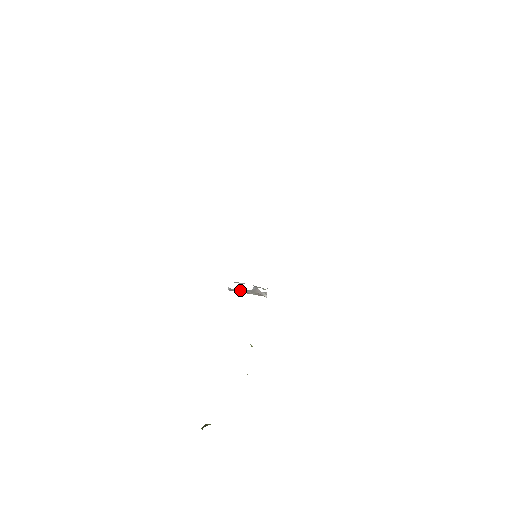
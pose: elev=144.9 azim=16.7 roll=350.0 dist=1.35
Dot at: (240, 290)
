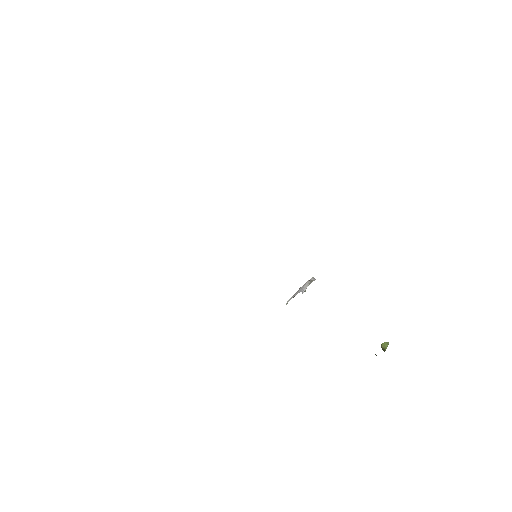
Dot at: occluded
